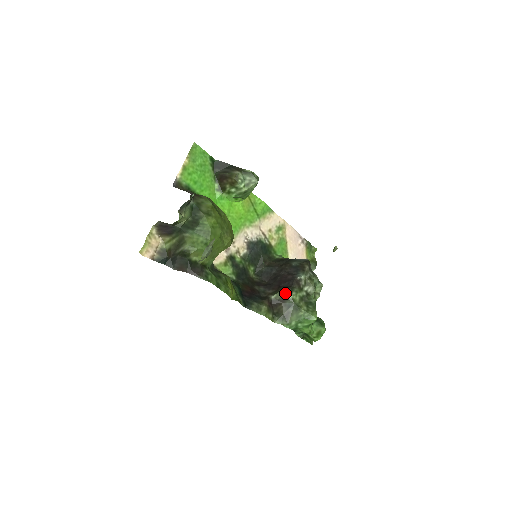
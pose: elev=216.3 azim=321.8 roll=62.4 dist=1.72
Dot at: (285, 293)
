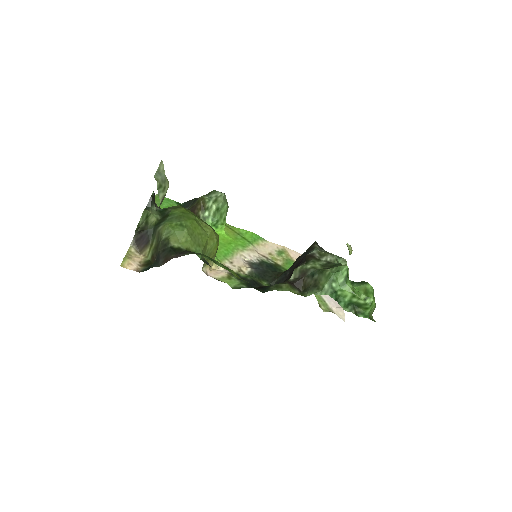
Dot at: (301, 267)
